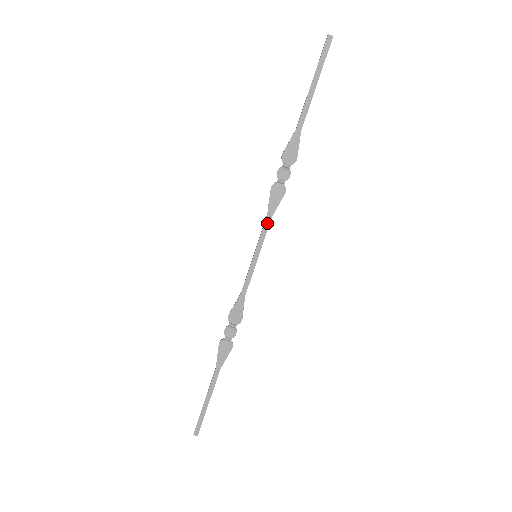
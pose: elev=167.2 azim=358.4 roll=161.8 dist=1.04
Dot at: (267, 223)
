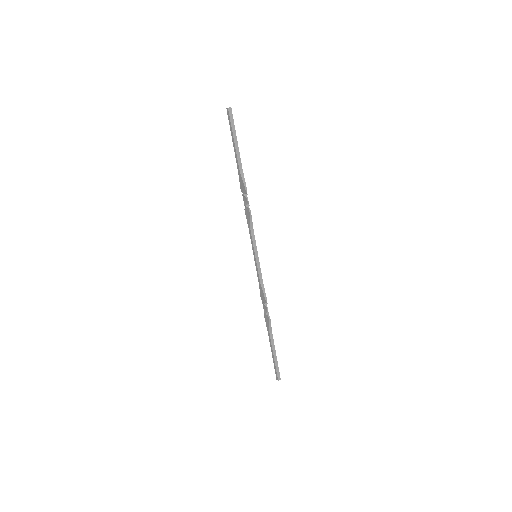
Dot at: (250, 234)
